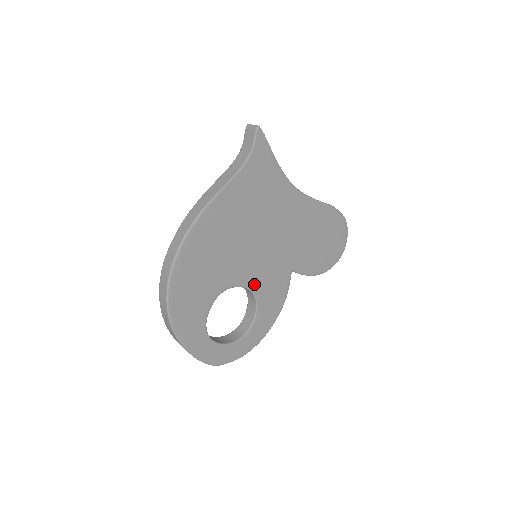
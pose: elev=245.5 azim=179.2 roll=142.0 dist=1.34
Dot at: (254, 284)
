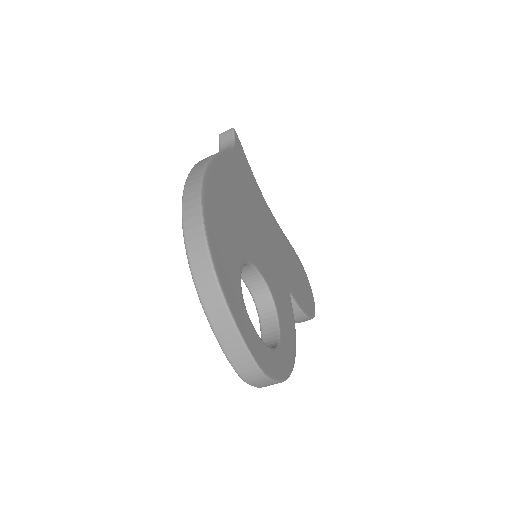
Dot at: (267, 279)
